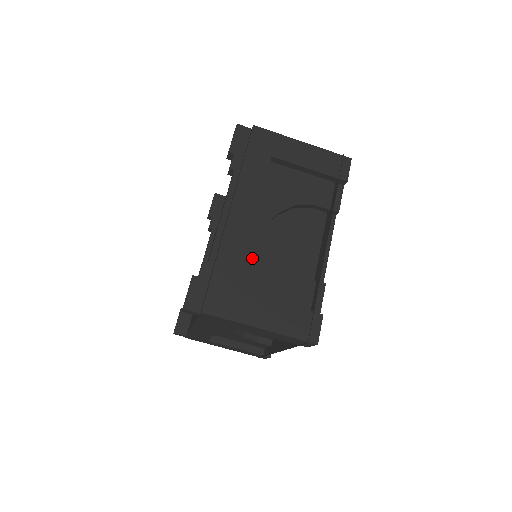
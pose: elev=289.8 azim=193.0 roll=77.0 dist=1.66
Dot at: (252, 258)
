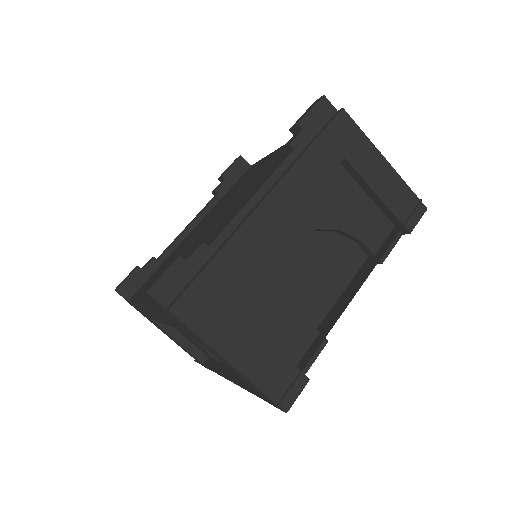
Dot at: (261, 269)
